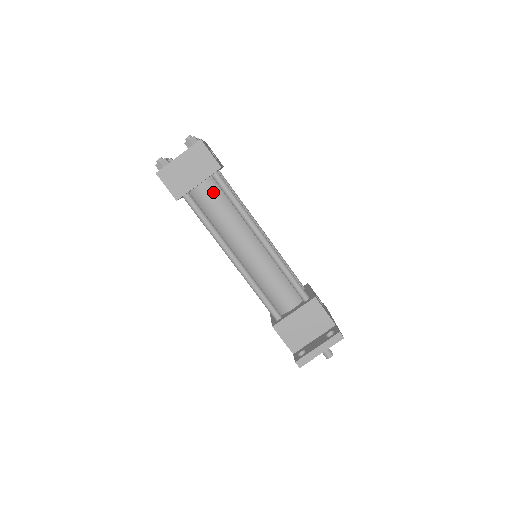
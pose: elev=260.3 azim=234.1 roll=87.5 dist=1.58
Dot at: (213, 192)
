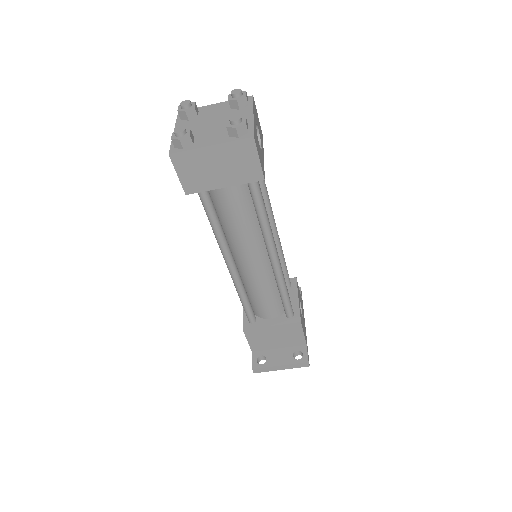
Dot at: (239, 194)
